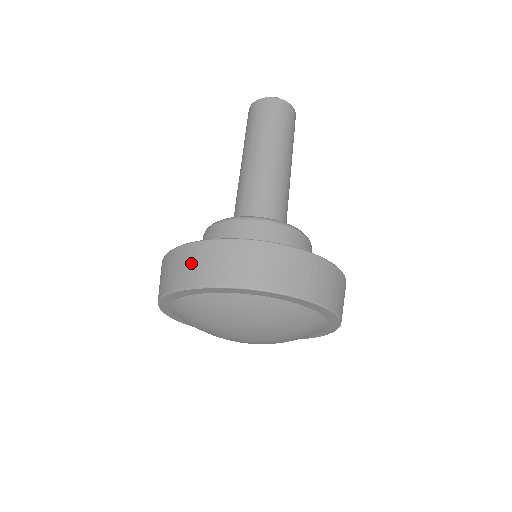
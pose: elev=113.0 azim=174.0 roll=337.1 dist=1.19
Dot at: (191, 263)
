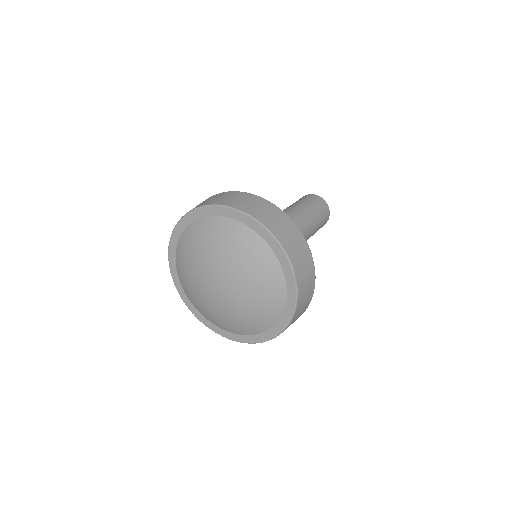
Dot at: (228, 197)
